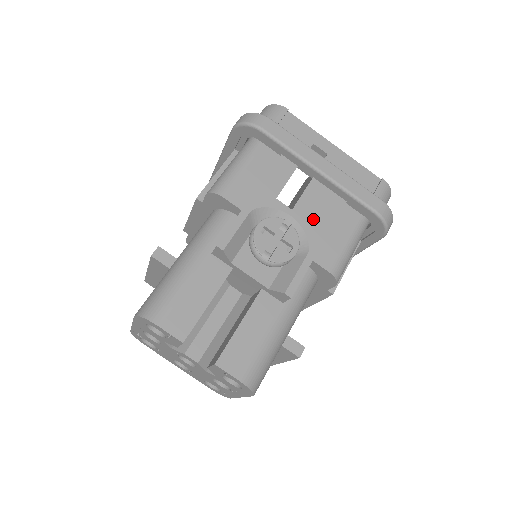
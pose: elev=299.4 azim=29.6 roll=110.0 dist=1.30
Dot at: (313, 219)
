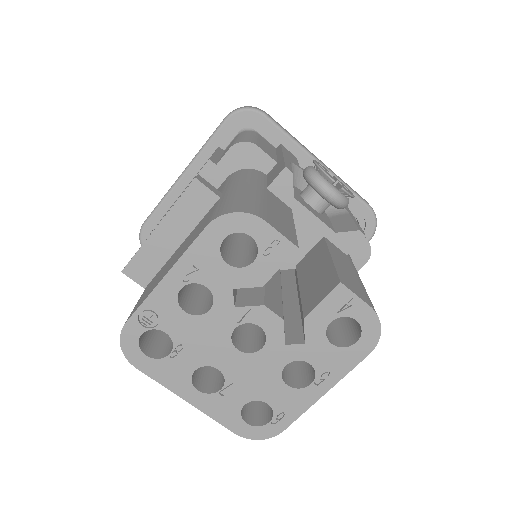
Dot at: occluded
